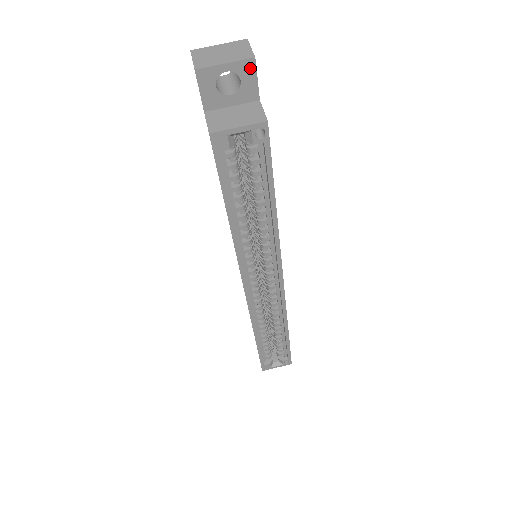
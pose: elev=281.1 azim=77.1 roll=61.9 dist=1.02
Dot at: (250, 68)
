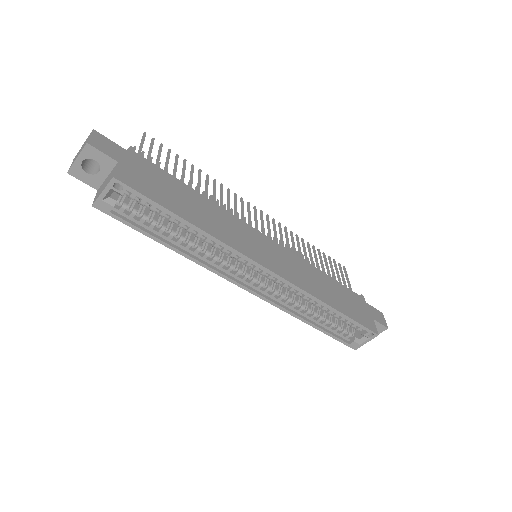
Dot at: (91, 150)
